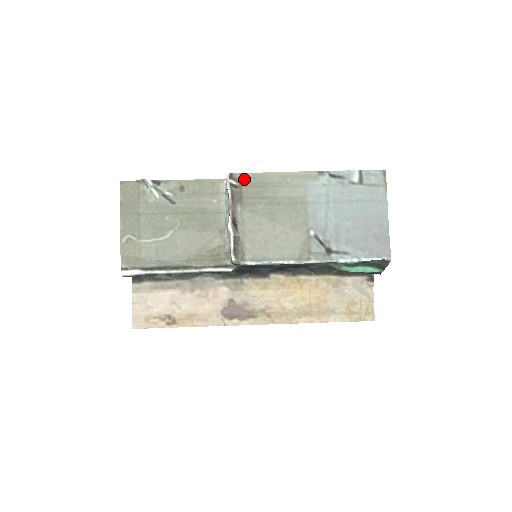
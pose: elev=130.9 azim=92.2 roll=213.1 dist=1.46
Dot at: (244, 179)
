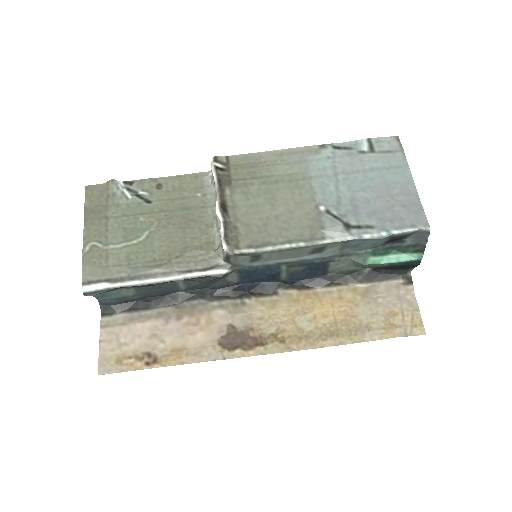
Dot at: (231, 161)
